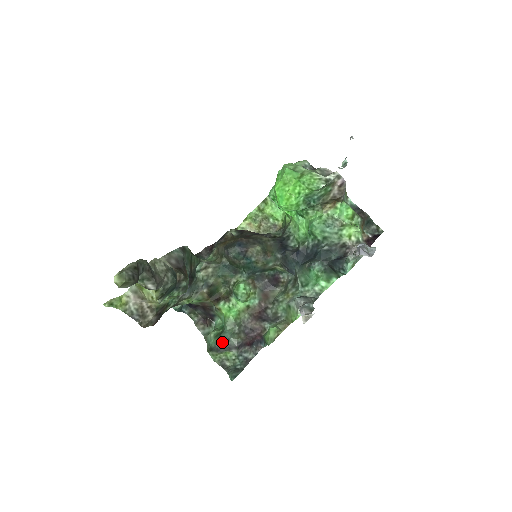
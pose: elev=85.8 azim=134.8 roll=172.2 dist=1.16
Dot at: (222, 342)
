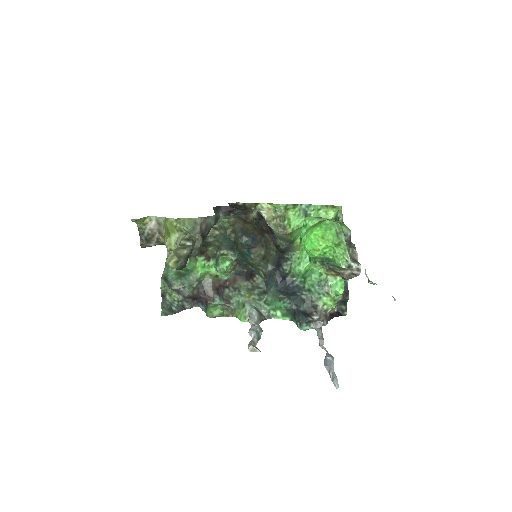
Dot at: (178, 284)
